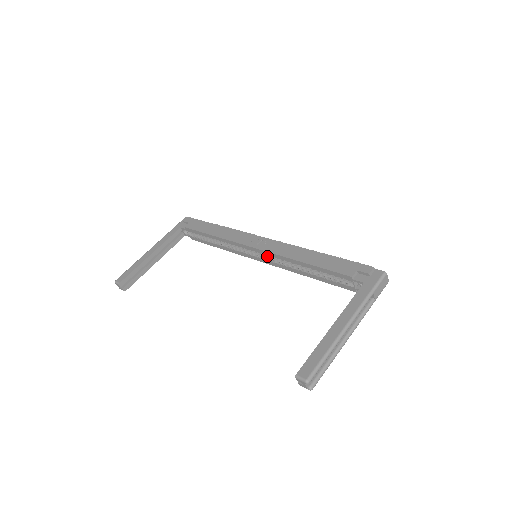
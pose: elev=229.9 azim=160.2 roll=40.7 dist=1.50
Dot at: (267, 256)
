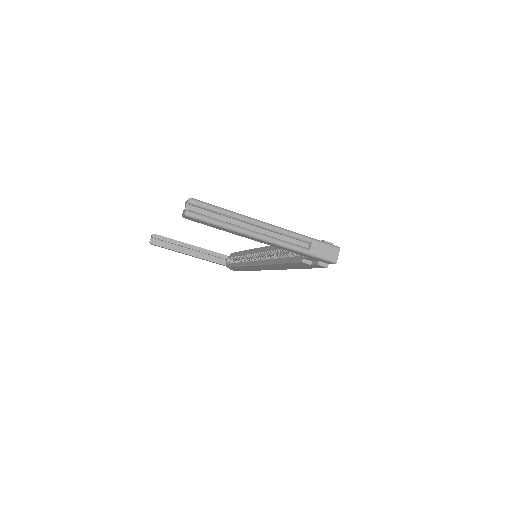
Dot at: occluded
